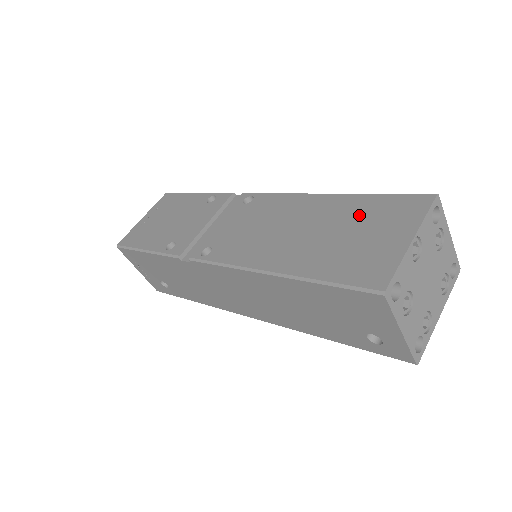
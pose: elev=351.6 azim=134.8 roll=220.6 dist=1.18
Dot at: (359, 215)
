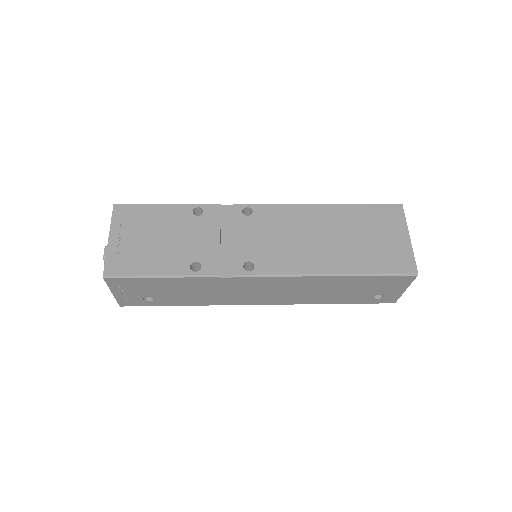
Dot at: (363, 222)
